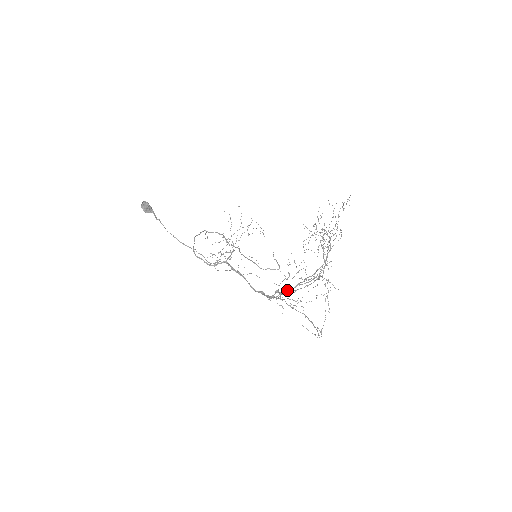
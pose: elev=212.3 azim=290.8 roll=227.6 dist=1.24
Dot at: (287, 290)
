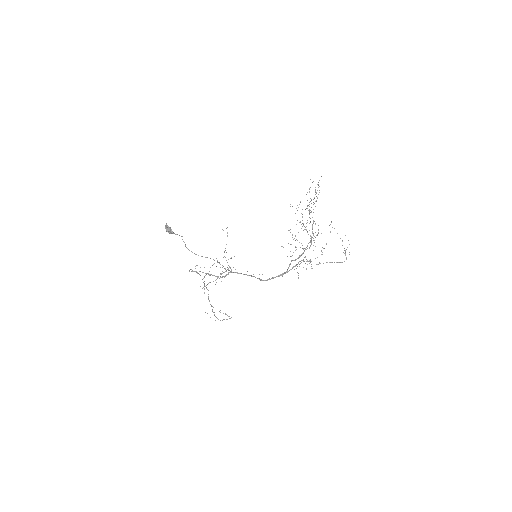
Dot at: (301, 255)
